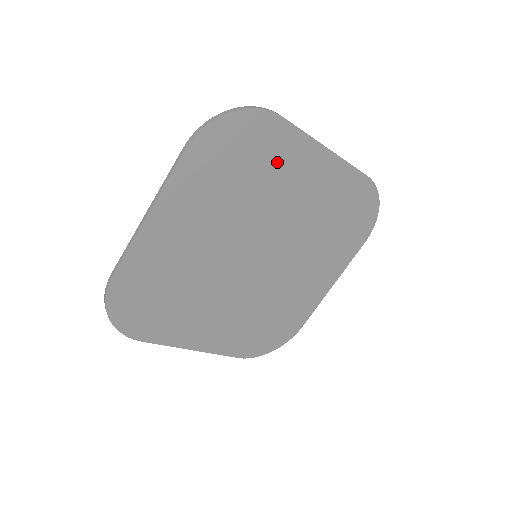
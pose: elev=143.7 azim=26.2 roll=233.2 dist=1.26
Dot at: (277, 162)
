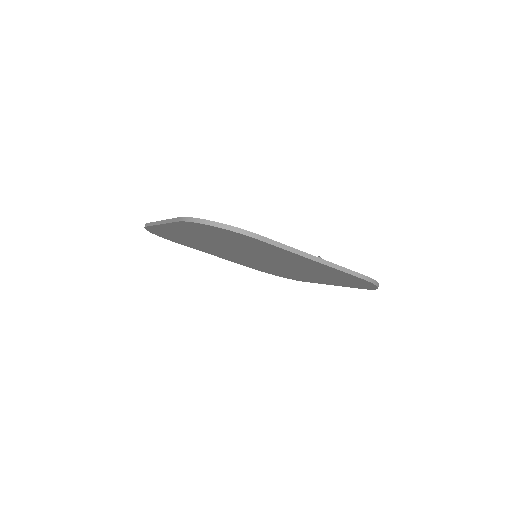
Dot at: (262, 247)
